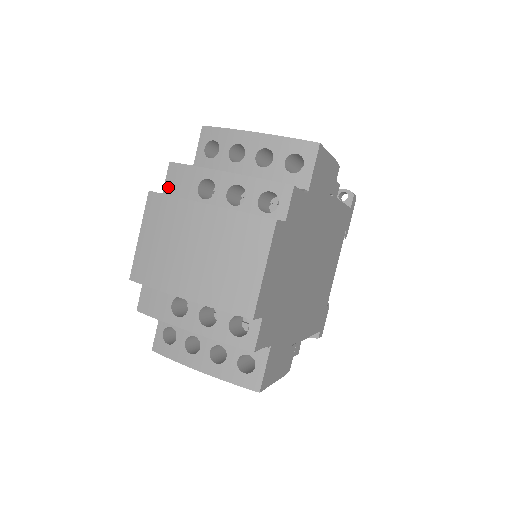
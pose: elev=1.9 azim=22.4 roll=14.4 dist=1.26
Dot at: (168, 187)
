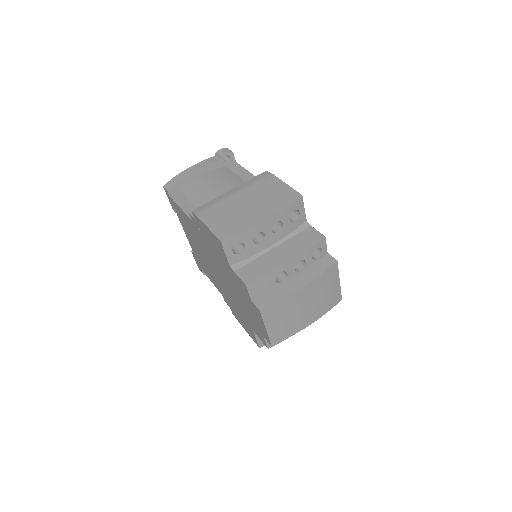
Dot at: (254, 295)
